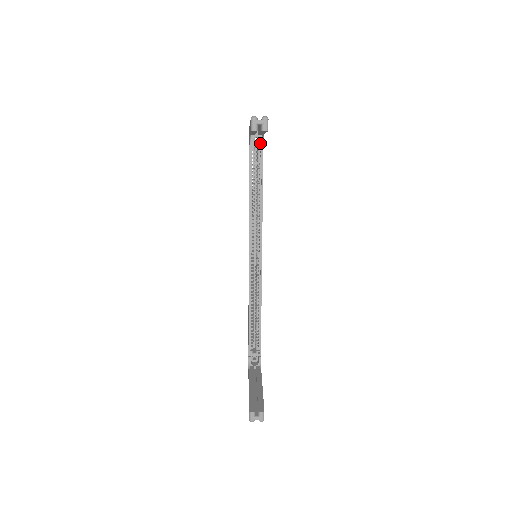
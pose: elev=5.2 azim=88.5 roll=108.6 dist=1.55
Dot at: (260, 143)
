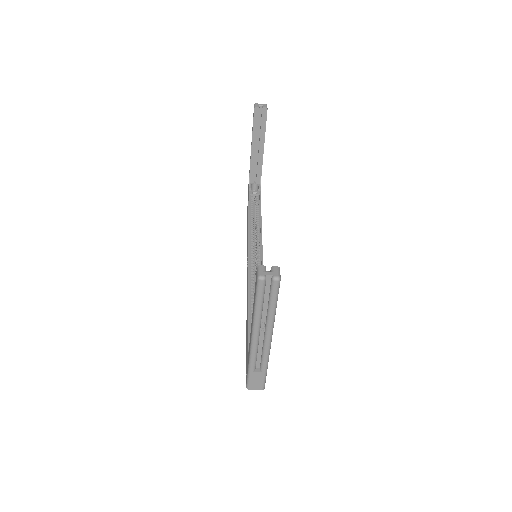
Dot at: occluded
